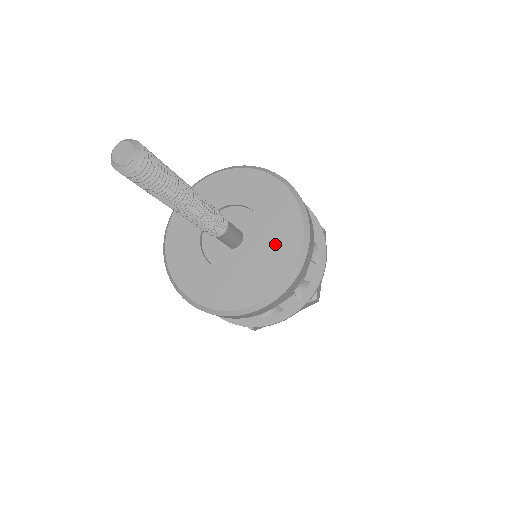
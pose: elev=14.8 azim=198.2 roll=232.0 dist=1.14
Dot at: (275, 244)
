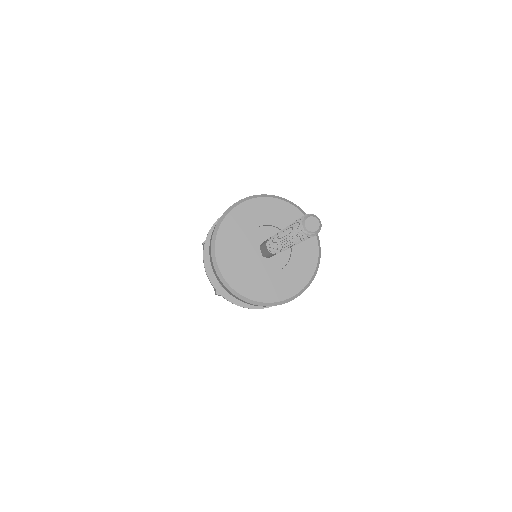
Dot at: (289, 276)
